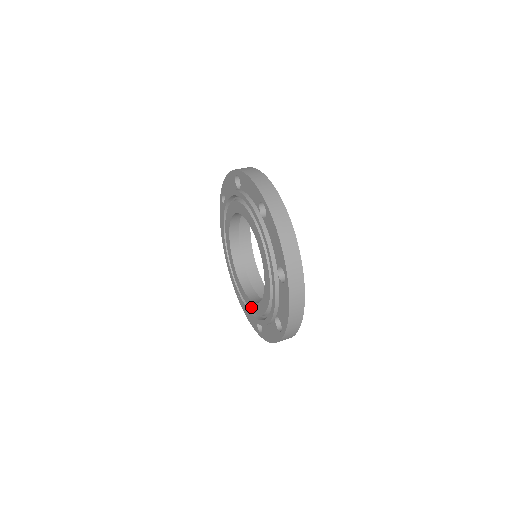
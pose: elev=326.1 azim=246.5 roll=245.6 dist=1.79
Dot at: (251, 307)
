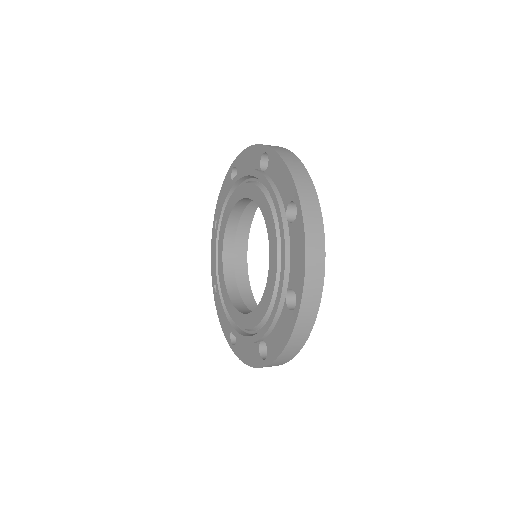
Dot at: (230, 312)
